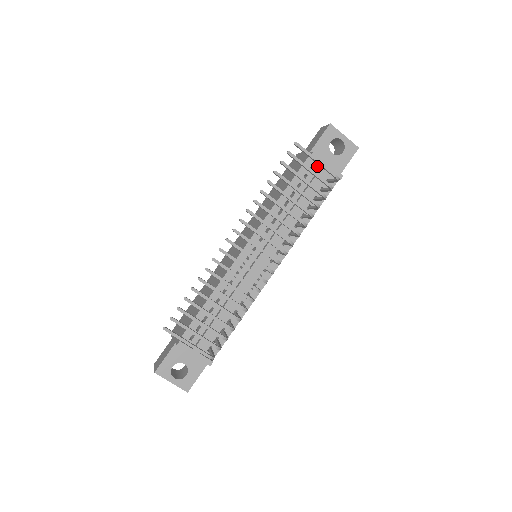
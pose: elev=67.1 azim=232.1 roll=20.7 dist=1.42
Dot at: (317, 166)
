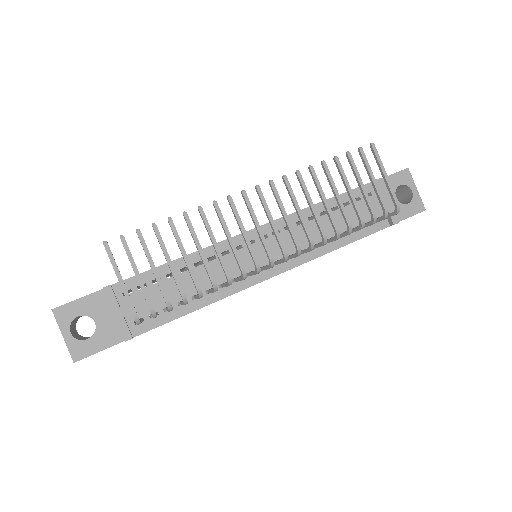
Dot at: (376, 197)
